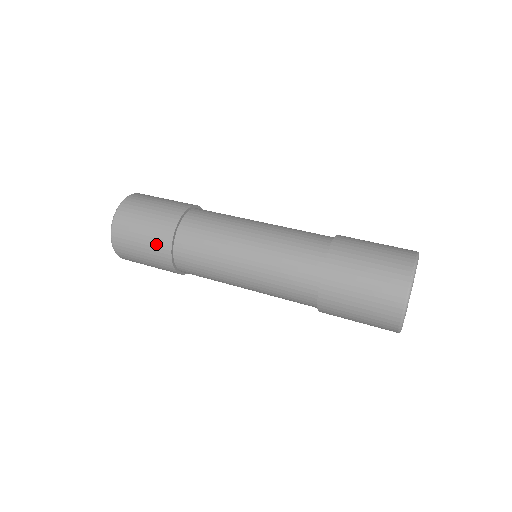
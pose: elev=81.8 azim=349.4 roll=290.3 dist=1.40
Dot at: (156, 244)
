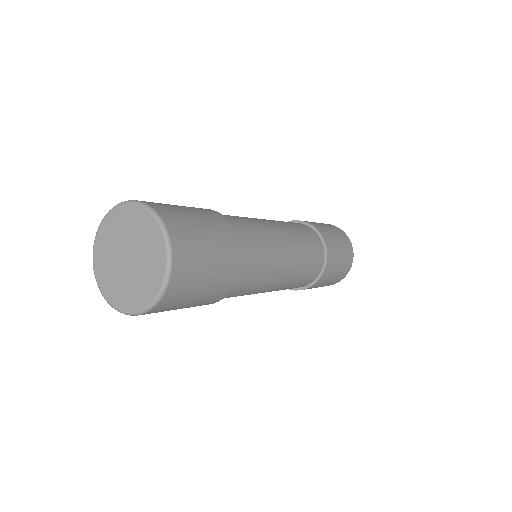
Dot at: occluded
